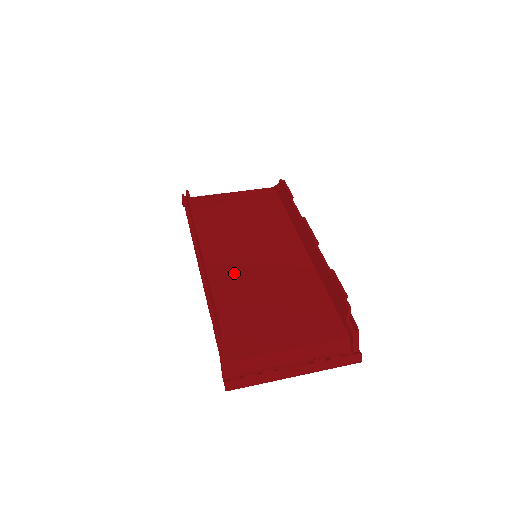
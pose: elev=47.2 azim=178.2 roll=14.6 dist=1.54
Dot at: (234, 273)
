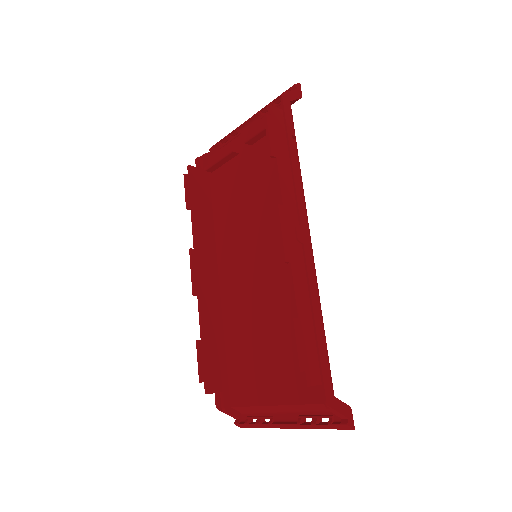
Dot at: (239, 285)
